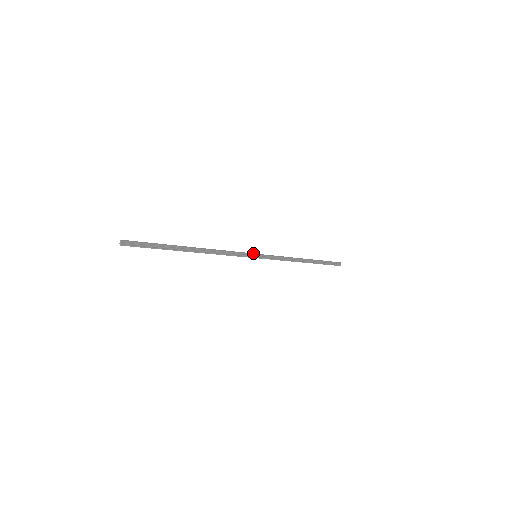
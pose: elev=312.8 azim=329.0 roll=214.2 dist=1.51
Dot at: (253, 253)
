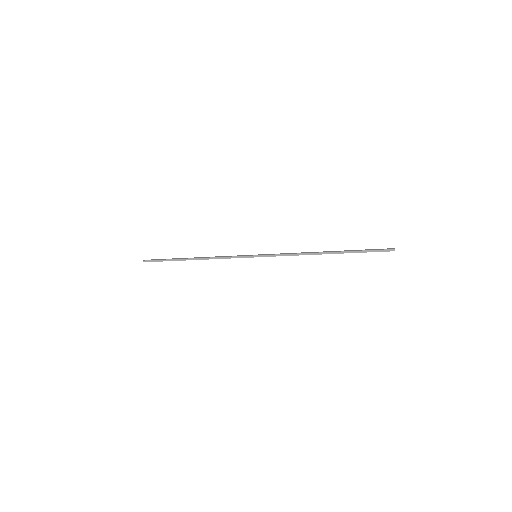
Dot at: (251, 255)
